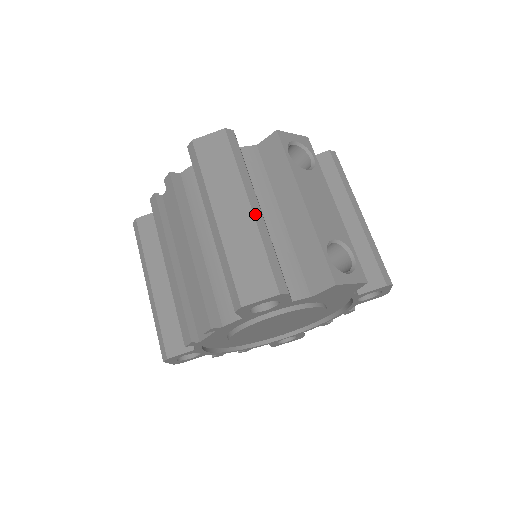
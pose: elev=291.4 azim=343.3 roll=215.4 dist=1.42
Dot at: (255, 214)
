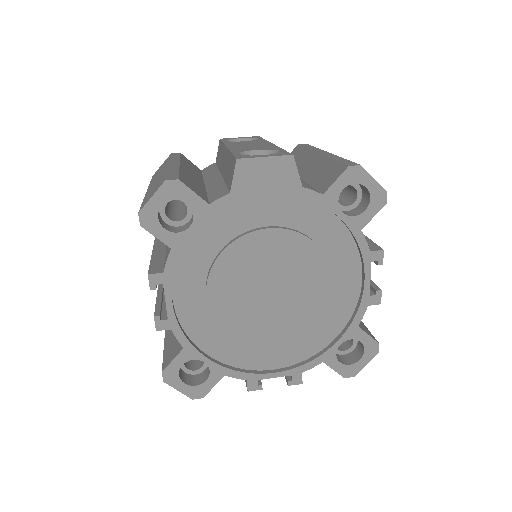
Dot at: (171, 166)
